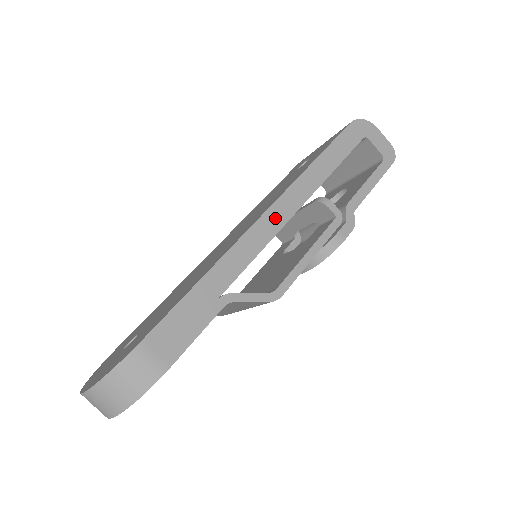
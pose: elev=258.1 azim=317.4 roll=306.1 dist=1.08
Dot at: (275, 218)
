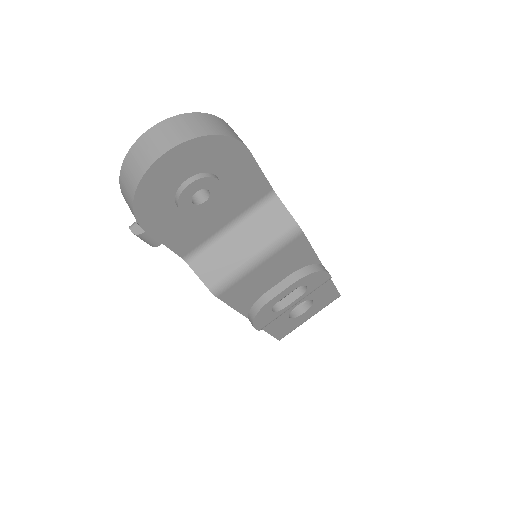
Dot at: occluded
